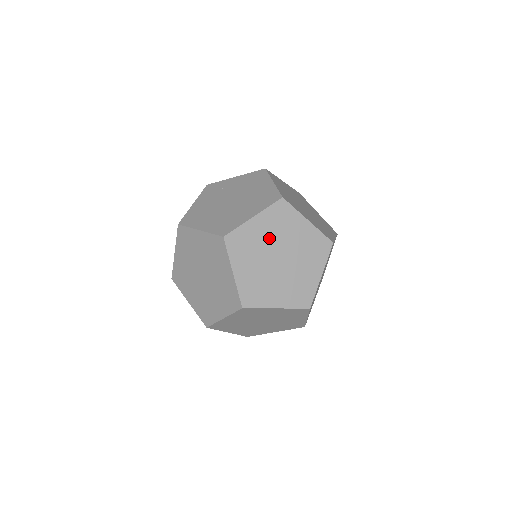
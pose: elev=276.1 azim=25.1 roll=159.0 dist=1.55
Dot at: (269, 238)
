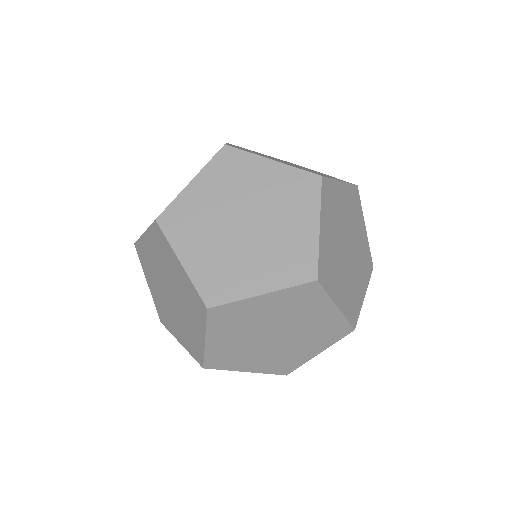
Dot at: (335, 236)
